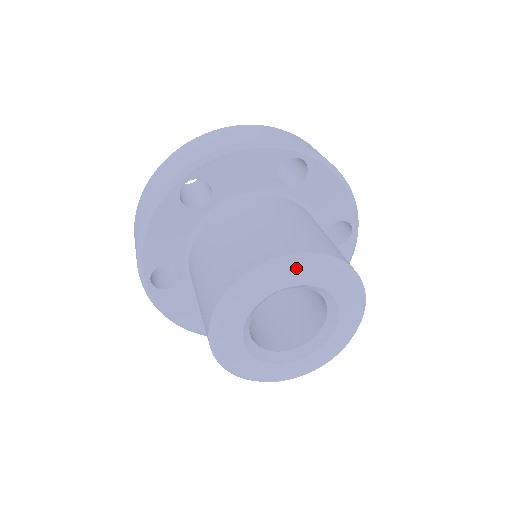
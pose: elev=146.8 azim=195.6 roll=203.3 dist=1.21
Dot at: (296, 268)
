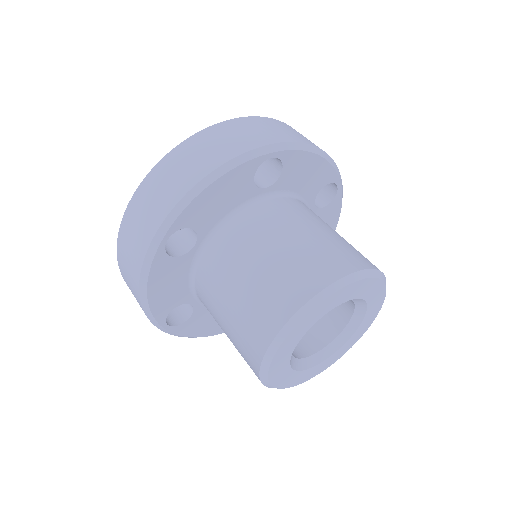
Dot at: (325, 303)
